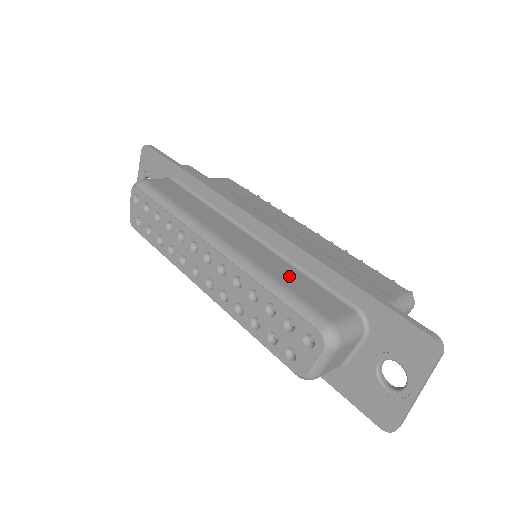
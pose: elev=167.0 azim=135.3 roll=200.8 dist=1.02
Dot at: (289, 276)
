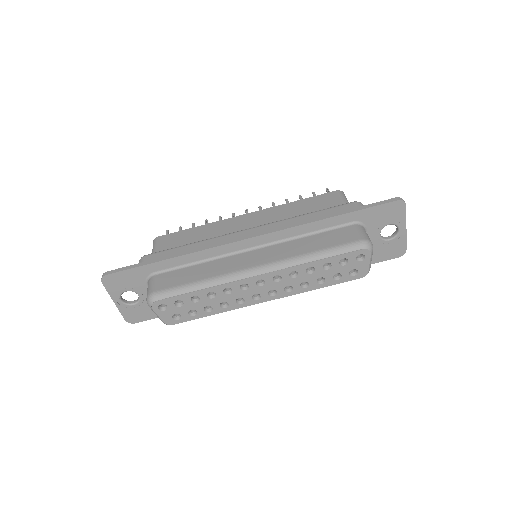
Dot at: (311, 244)
